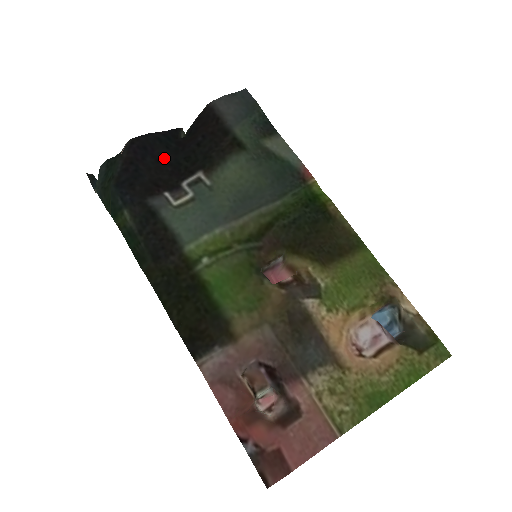
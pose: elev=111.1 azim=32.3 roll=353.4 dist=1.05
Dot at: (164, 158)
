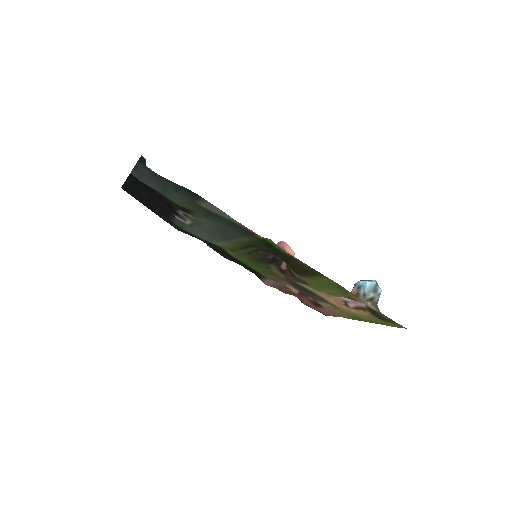
Dot at: (151, 195)
